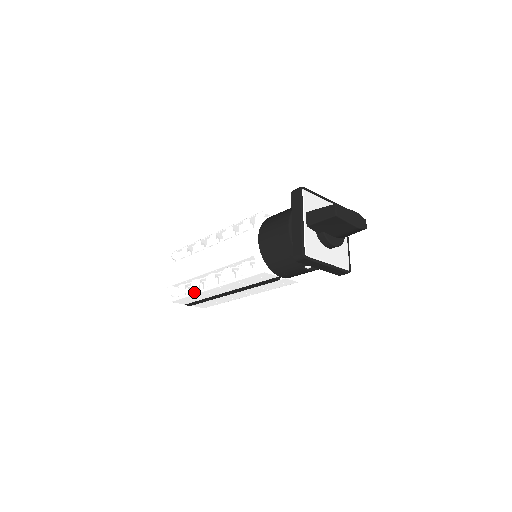
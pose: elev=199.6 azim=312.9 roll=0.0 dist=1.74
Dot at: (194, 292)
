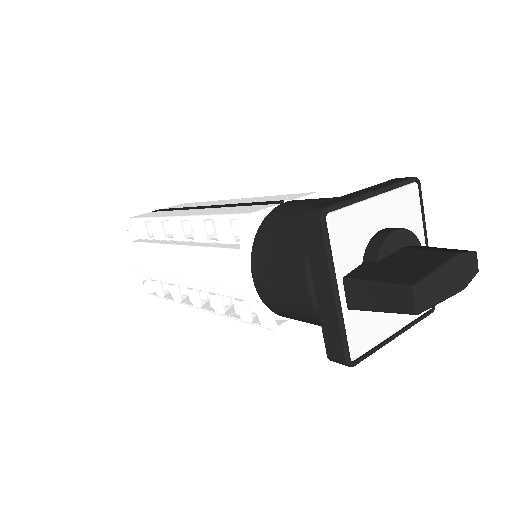
Dot at: (175, 301)
